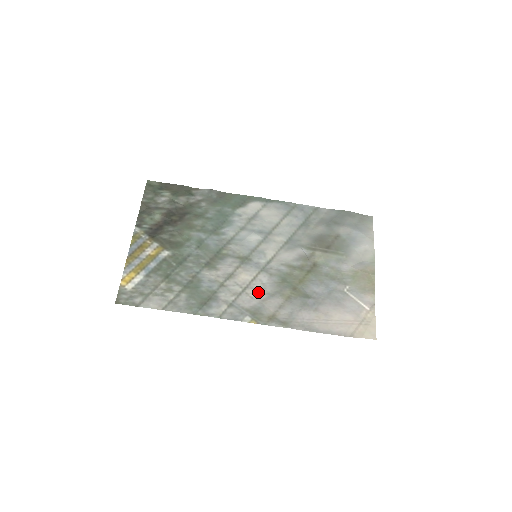
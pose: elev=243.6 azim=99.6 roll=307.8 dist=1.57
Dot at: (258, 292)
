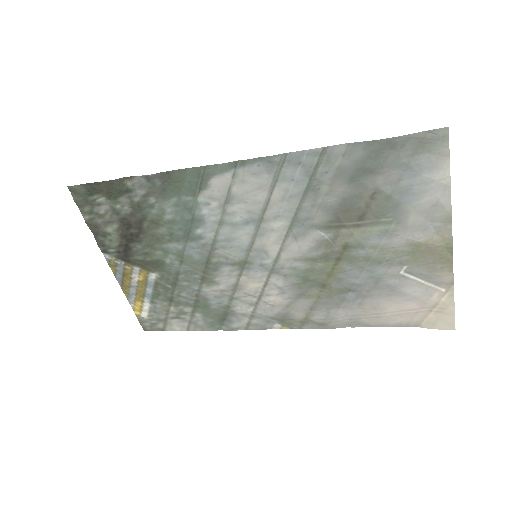
Dot at: (277, 298)
